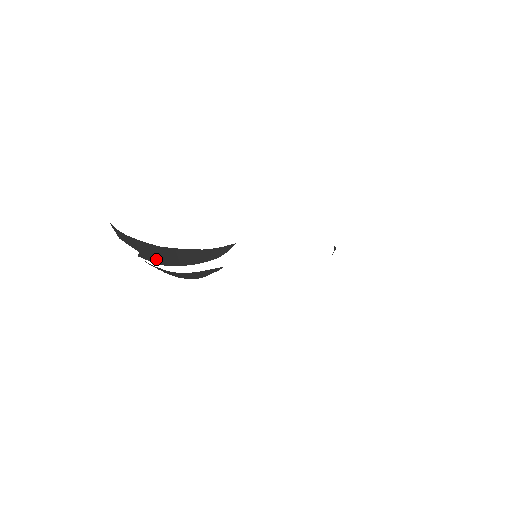
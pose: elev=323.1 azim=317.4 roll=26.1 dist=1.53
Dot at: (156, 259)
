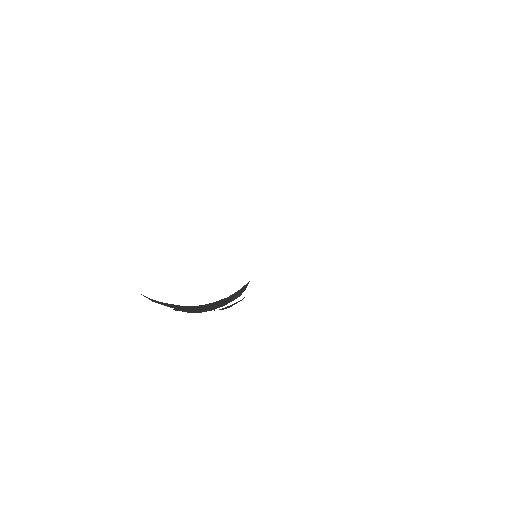
Dot at: (190, 311)
